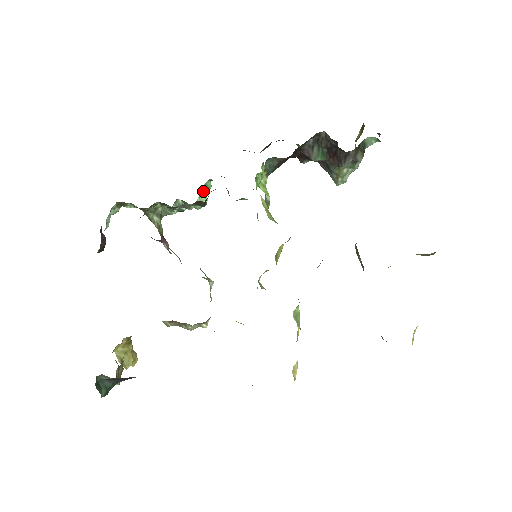
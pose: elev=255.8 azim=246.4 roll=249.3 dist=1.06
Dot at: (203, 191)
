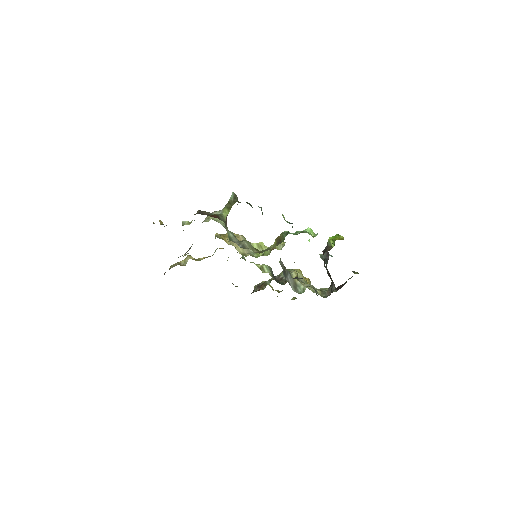
Dot at: occluded
